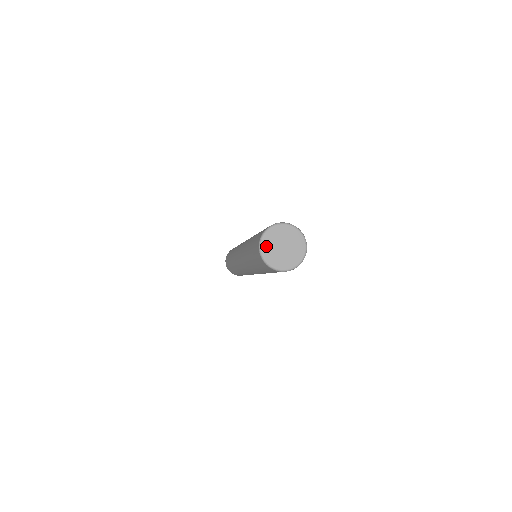
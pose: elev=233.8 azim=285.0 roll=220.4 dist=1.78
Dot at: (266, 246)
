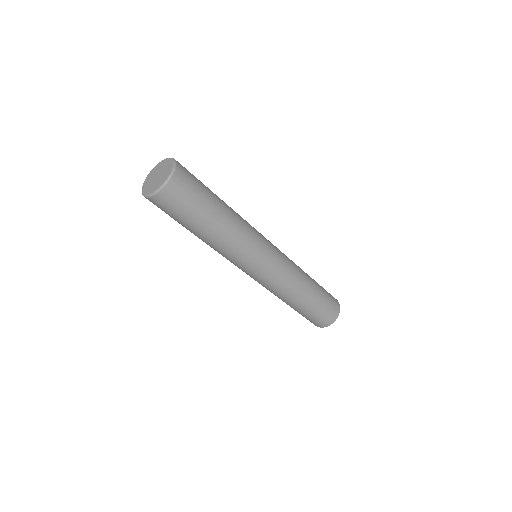
Dot at: (145, 188)
